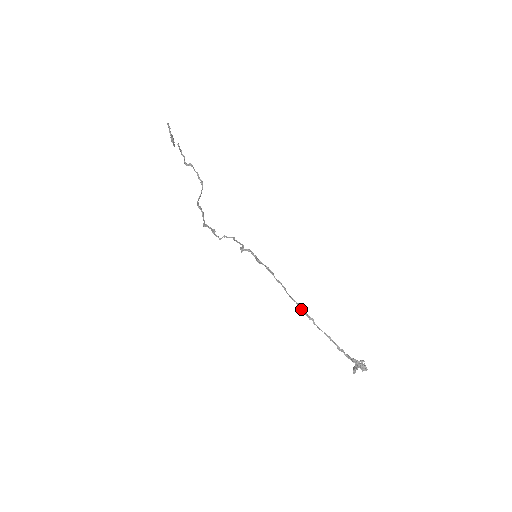
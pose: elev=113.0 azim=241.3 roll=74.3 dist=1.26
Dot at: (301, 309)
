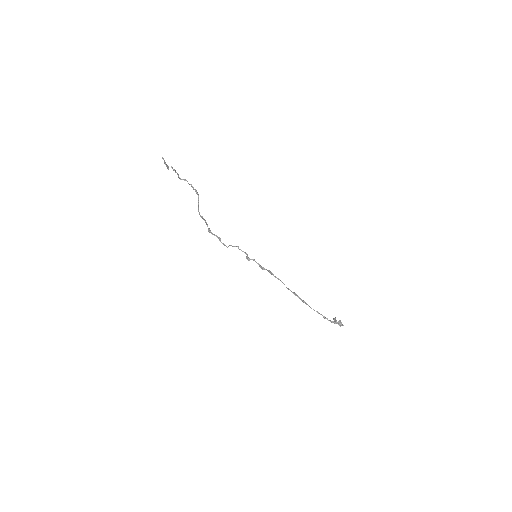
Dot at: (297, 296)
